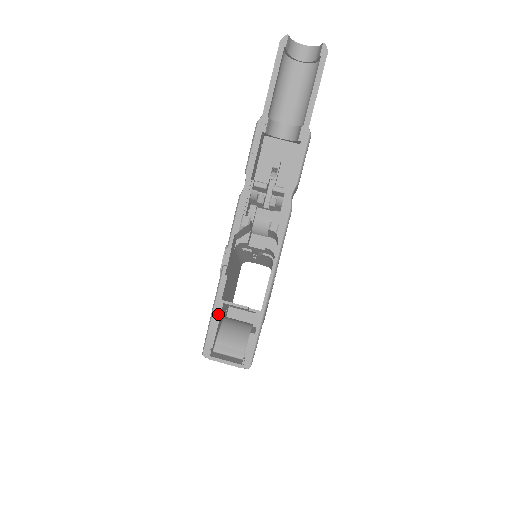
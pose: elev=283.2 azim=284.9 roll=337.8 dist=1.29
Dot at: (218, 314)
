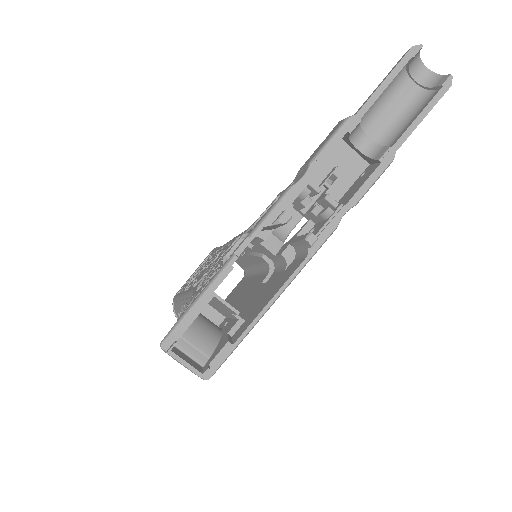
Dot at: (202, 306)
